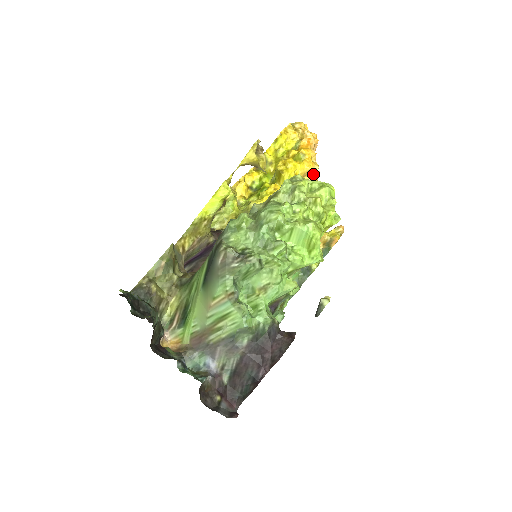
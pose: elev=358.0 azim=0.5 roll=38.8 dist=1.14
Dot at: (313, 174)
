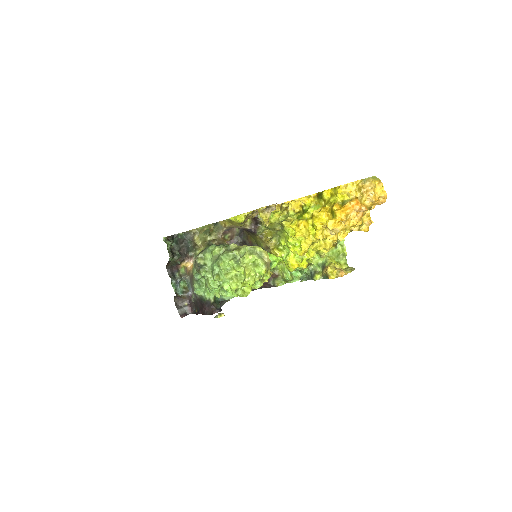
Dot at: (335, 231)
